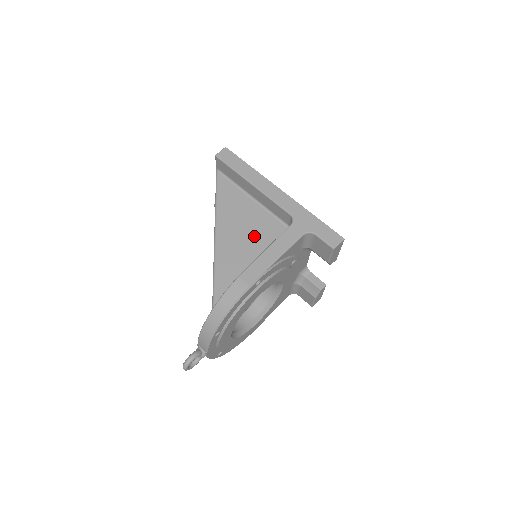
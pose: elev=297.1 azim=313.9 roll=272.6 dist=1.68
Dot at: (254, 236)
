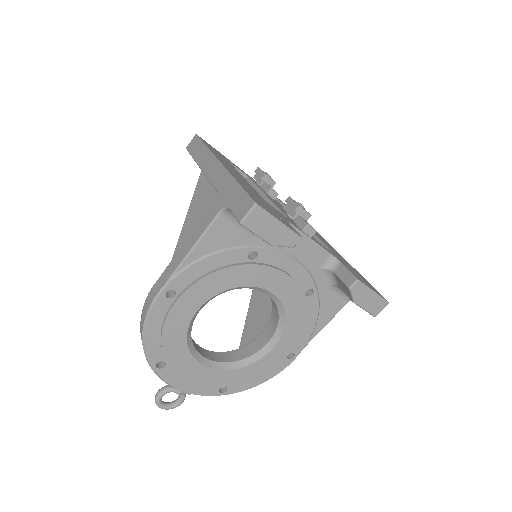
Dot at: occluded
